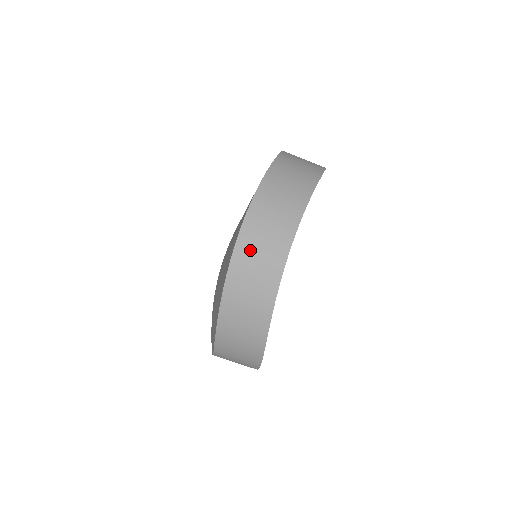
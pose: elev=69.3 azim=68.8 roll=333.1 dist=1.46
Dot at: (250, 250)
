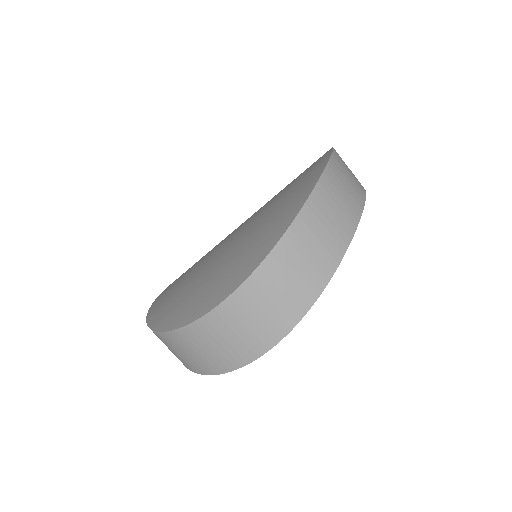
Dot at: (342, 165)
